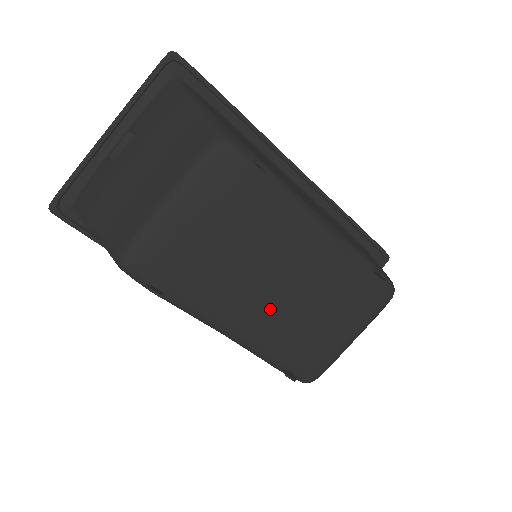
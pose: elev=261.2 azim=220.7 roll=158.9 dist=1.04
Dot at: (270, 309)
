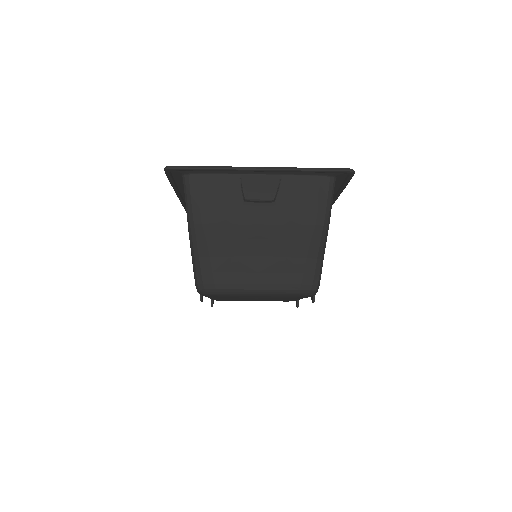
Dot at: (239, 299)
